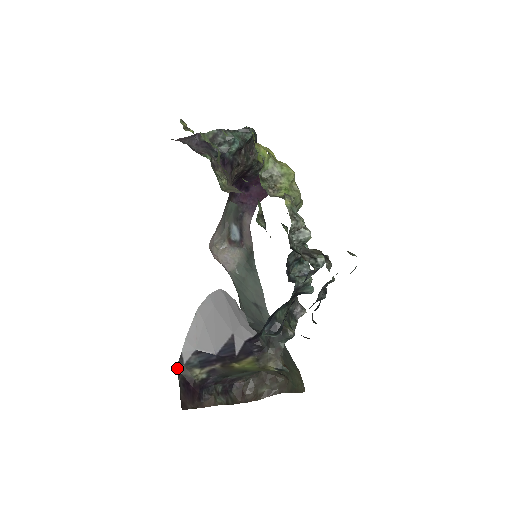
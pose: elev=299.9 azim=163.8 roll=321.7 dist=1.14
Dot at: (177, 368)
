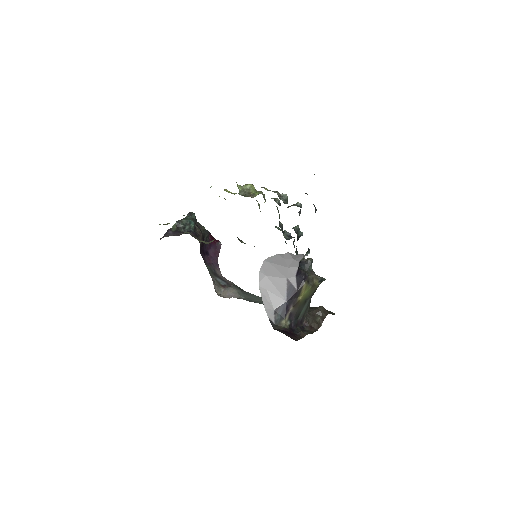
Dot at: (273, 328)
